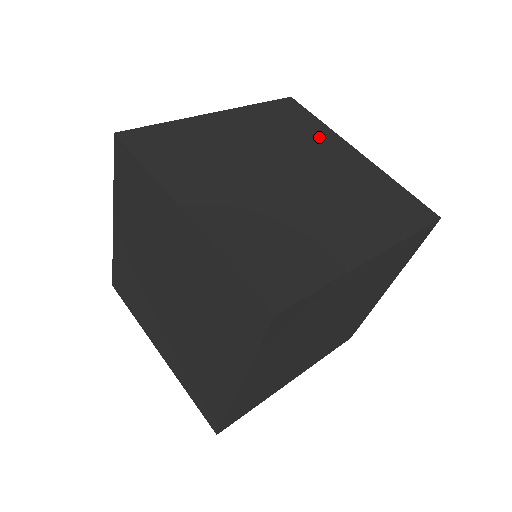
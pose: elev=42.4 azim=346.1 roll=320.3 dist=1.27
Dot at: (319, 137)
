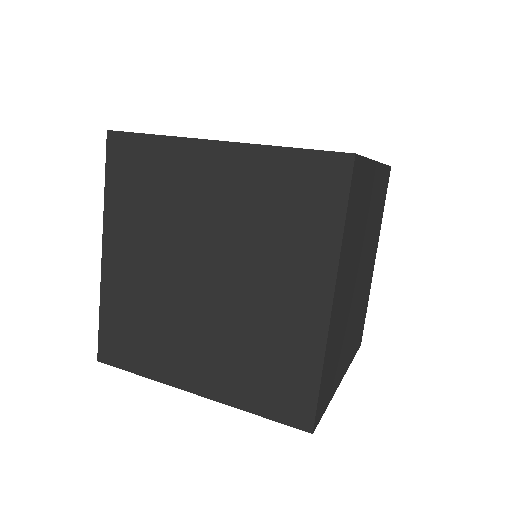
Dot at: (305, 250)
